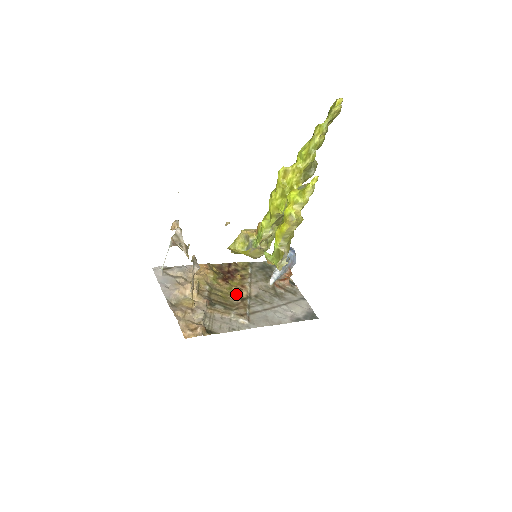
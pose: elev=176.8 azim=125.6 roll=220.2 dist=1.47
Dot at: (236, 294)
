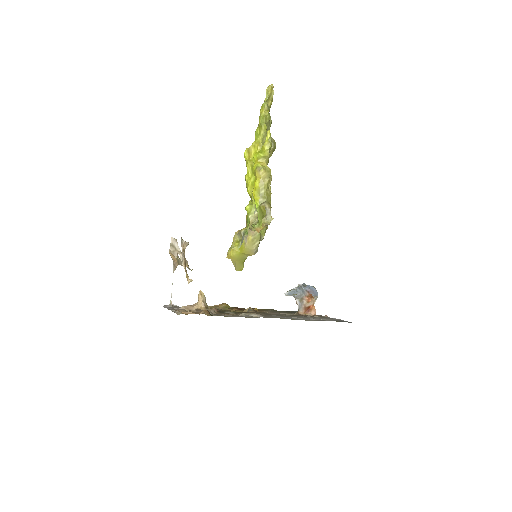
Dot at: occluded
